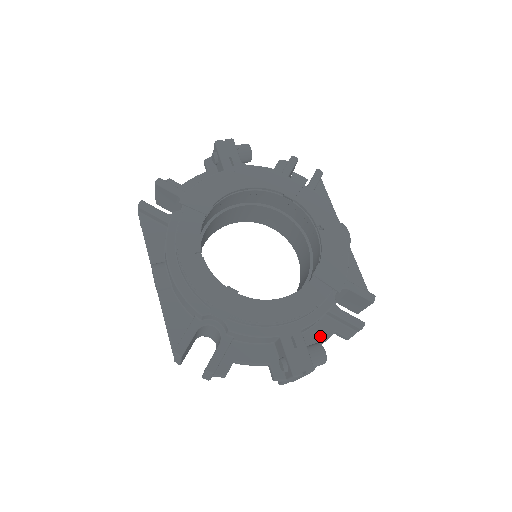
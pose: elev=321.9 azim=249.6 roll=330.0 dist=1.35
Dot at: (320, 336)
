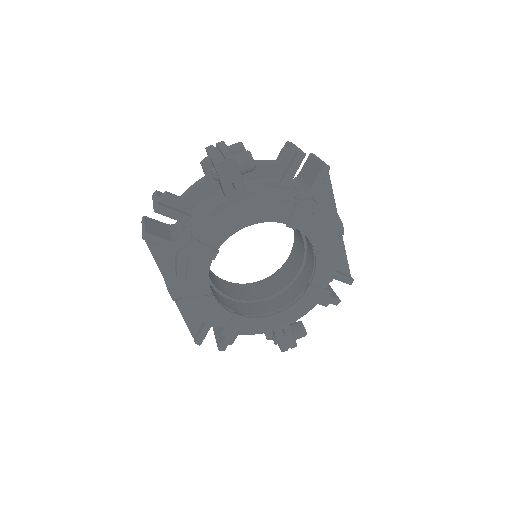
Dot at: occluded
